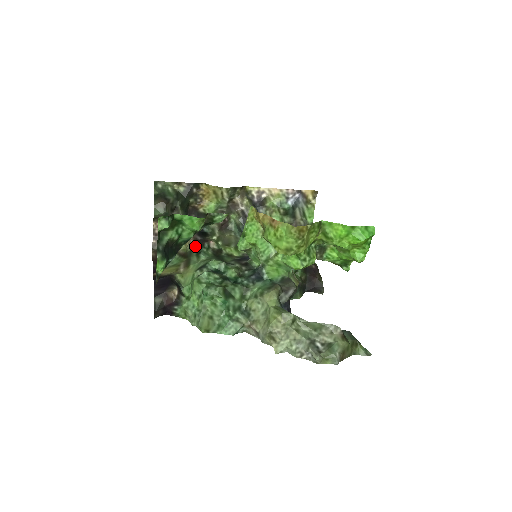
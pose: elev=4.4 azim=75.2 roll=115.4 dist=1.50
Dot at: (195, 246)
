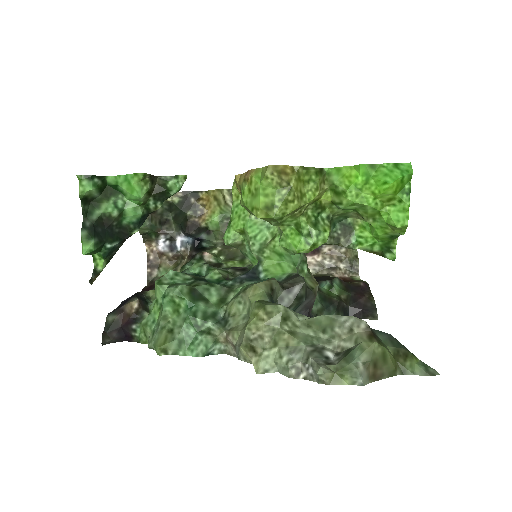
Dot at: occluded
